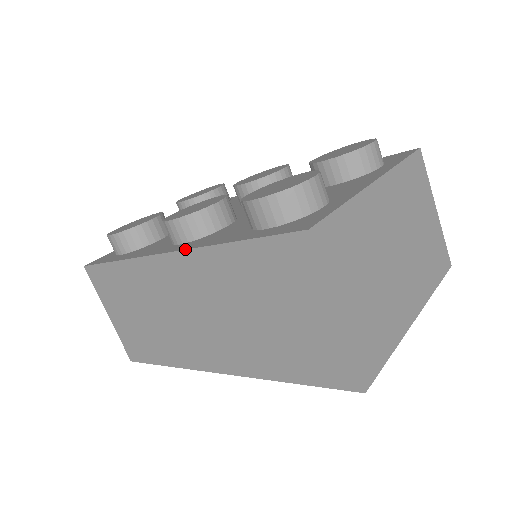
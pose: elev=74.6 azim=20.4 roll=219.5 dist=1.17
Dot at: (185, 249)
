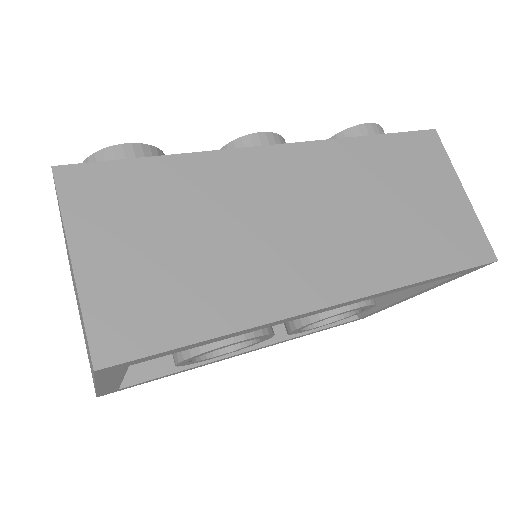
Dot at: occluded
